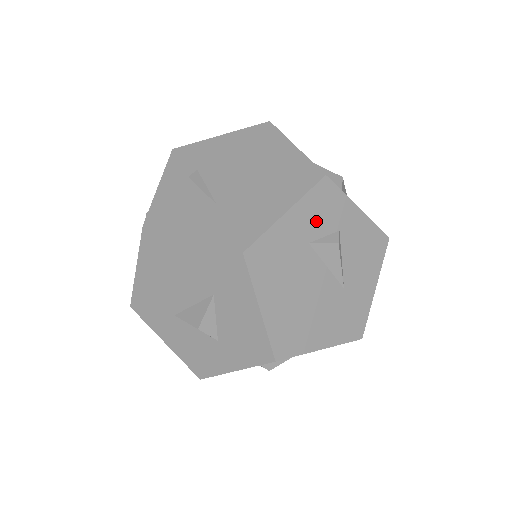
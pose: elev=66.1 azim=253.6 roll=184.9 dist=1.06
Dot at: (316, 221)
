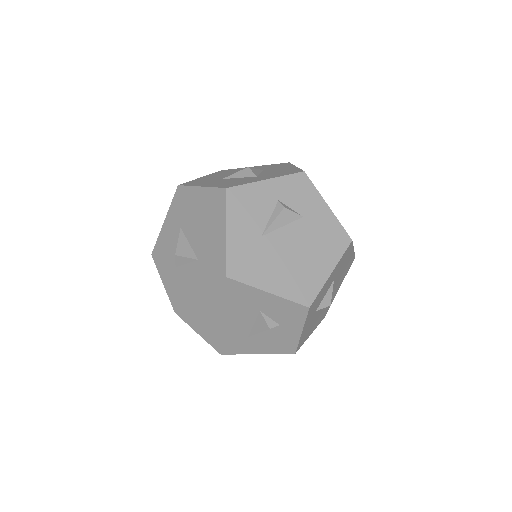
Dot at: occluded
